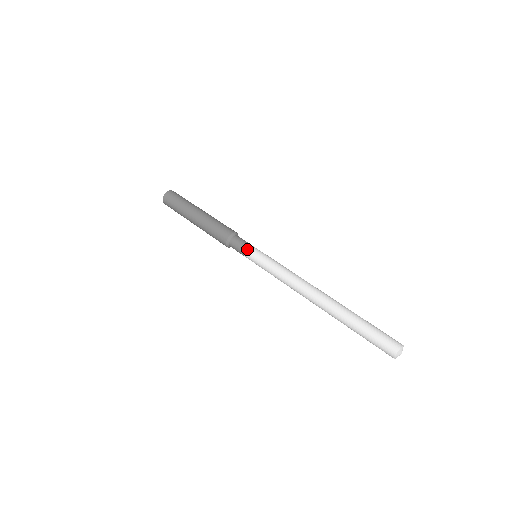
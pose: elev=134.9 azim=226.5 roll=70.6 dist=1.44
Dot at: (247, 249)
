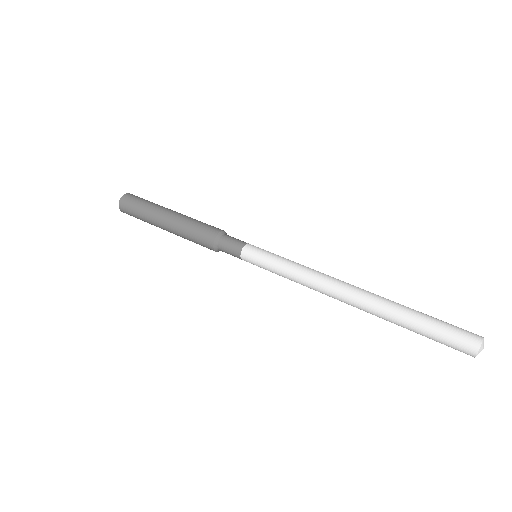
Dot at: (248, 243)
